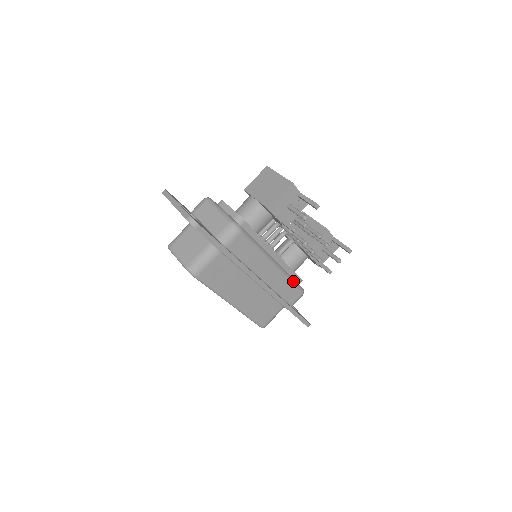
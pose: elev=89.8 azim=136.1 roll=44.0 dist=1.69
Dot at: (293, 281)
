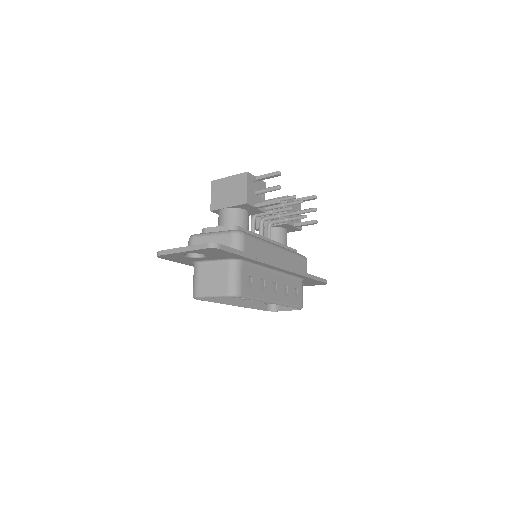
Dot at: (295, 253)
